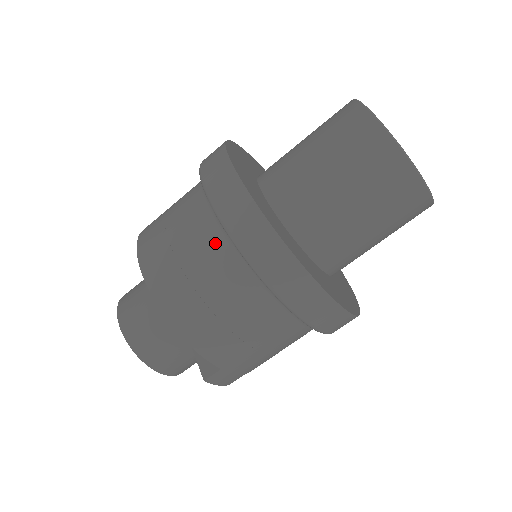
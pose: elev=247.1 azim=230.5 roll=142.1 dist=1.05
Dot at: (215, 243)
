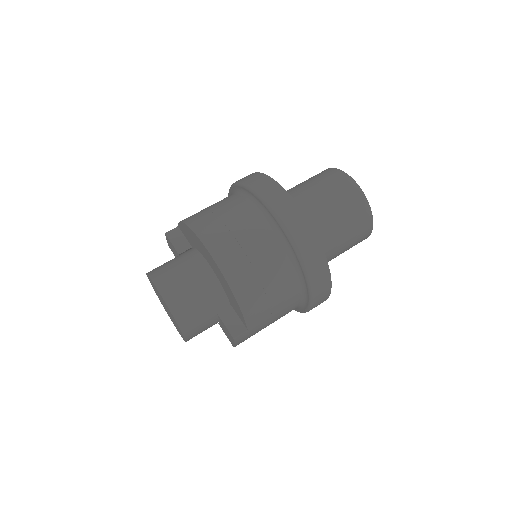
Dot at: (271, 238)
